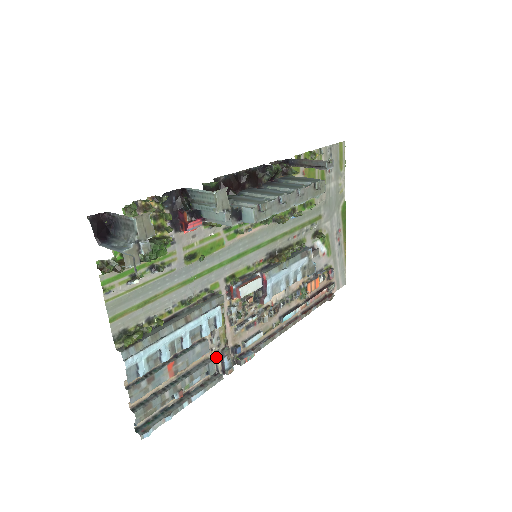
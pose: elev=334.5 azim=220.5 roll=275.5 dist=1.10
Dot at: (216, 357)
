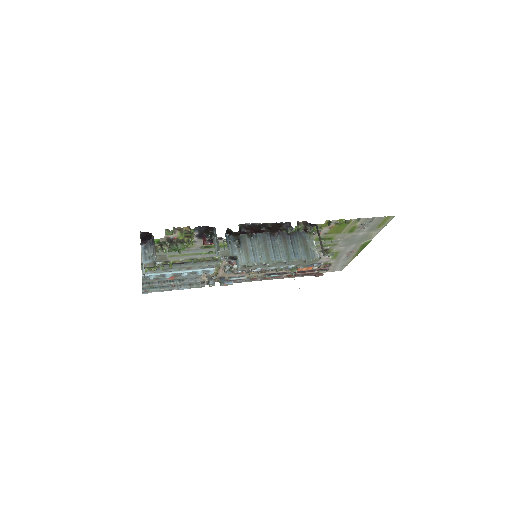
Dot at: (206, 278)
